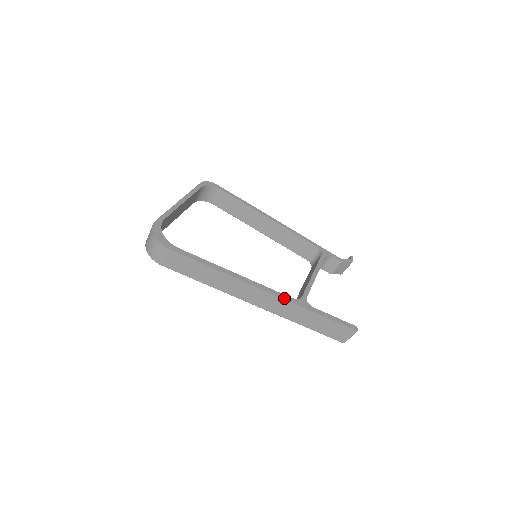
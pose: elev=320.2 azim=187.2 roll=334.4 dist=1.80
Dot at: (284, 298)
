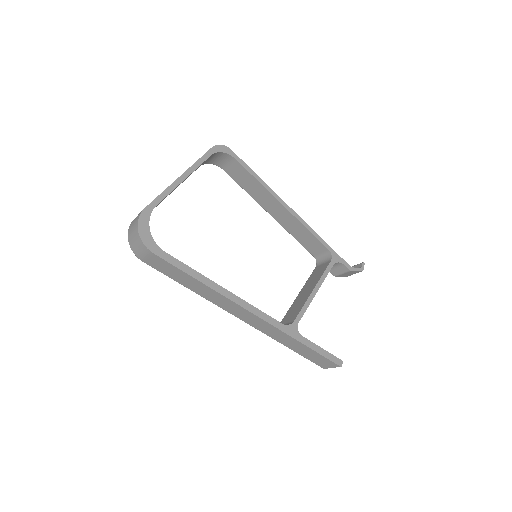
Dot at: (273, 324)
